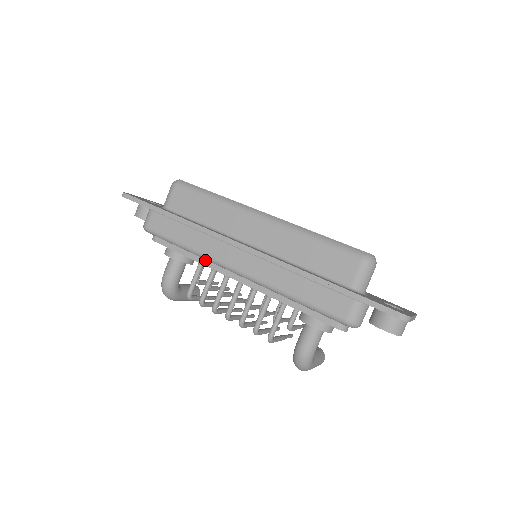
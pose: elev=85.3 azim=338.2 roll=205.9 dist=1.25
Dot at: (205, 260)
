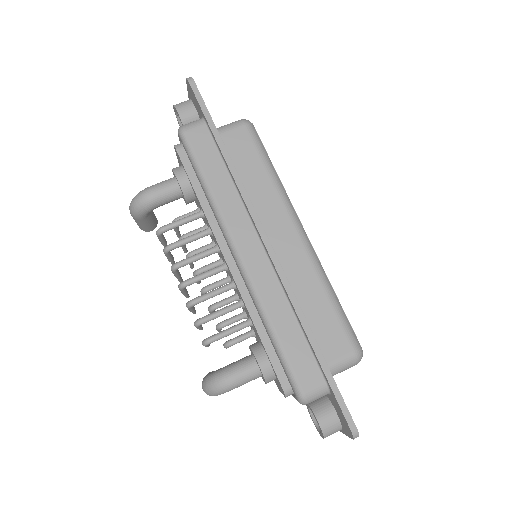
Dot at: (213, 217)
